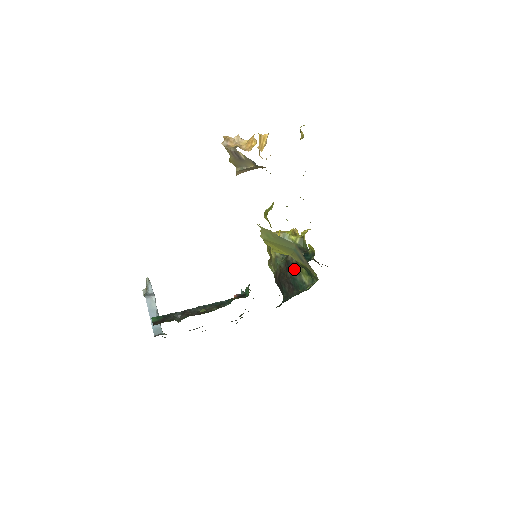
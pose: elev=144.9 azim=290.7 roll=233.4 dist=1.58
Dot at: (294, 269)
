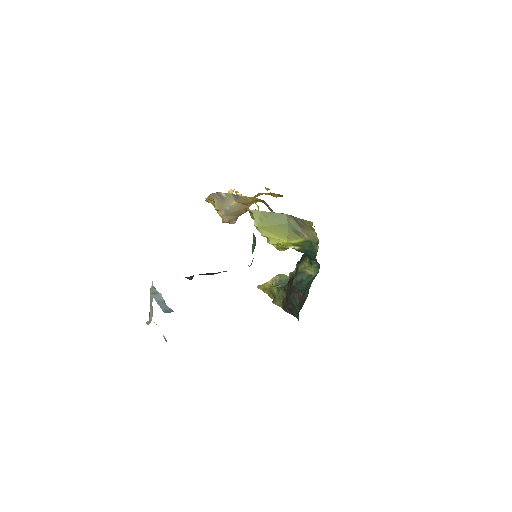
Dot at: (297, 271)
